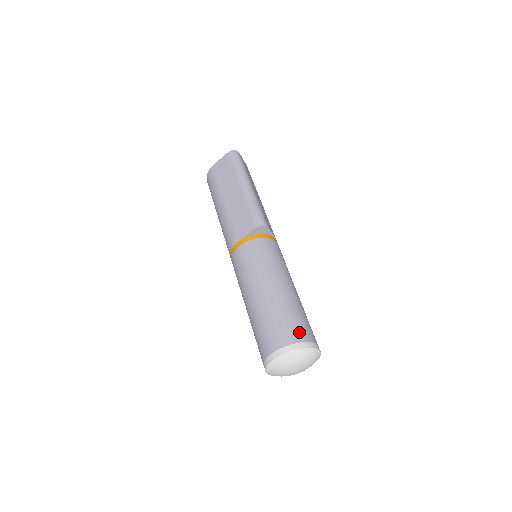
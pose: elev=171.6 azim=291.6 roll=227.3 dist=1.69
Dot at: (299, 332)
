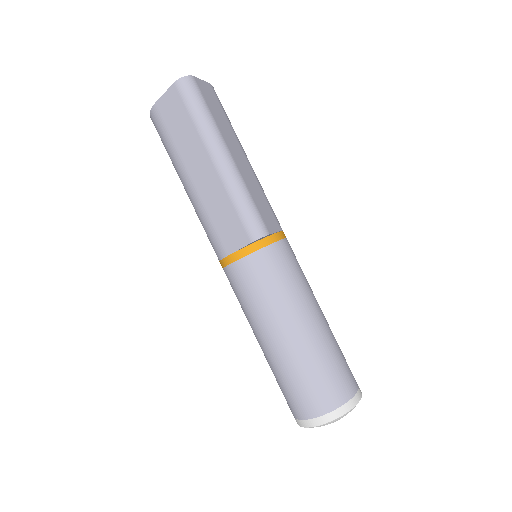
Dot at: (335, 393)
